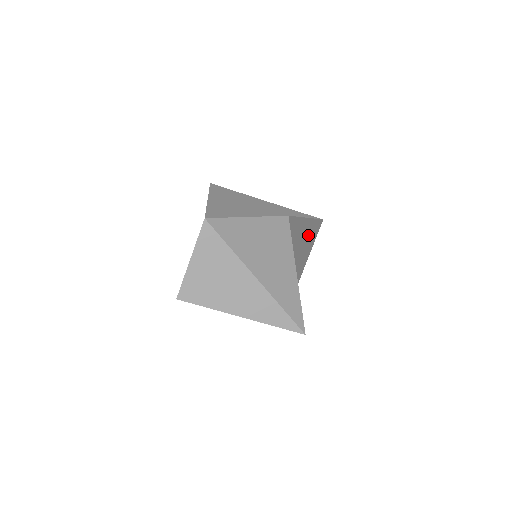
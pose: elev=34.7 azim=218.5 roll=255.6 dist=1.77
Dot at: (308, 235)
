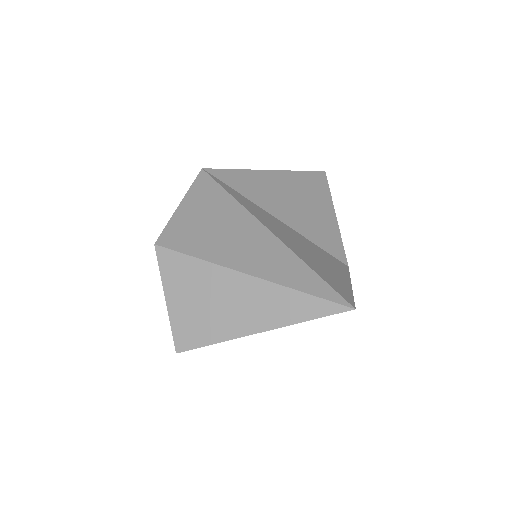
Dot at: (301, 194)
